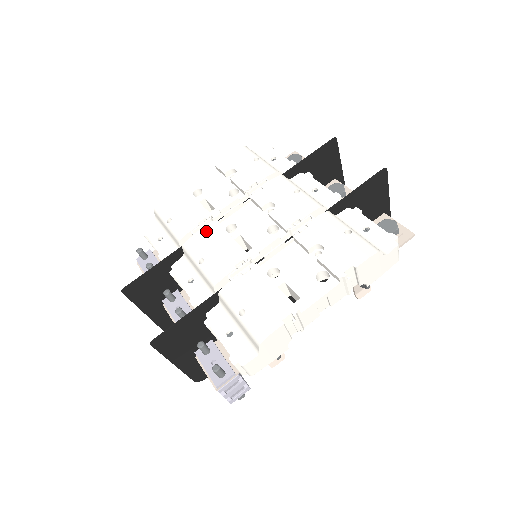
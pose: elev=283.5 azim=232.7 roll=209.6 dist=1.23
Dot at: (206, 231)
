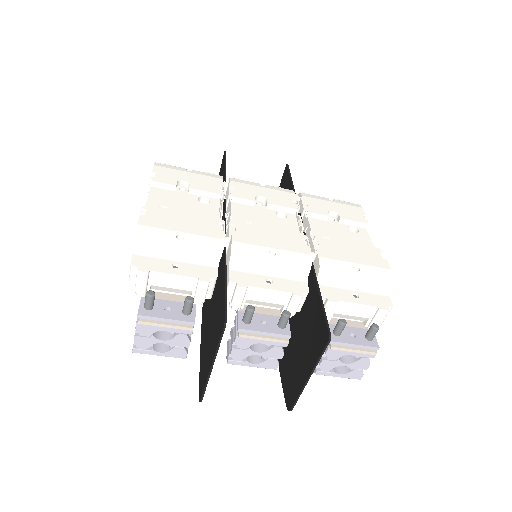
Dot at: (239, 231)
